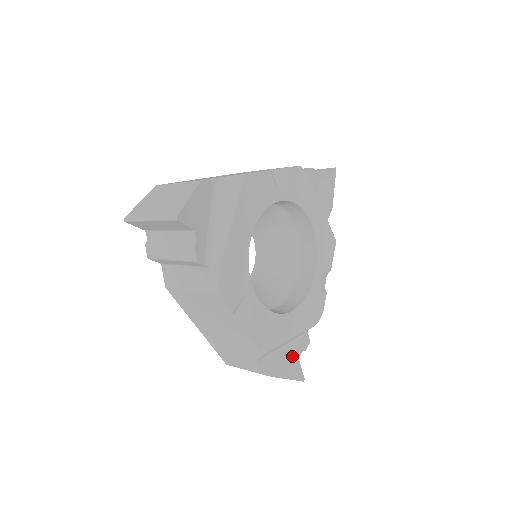
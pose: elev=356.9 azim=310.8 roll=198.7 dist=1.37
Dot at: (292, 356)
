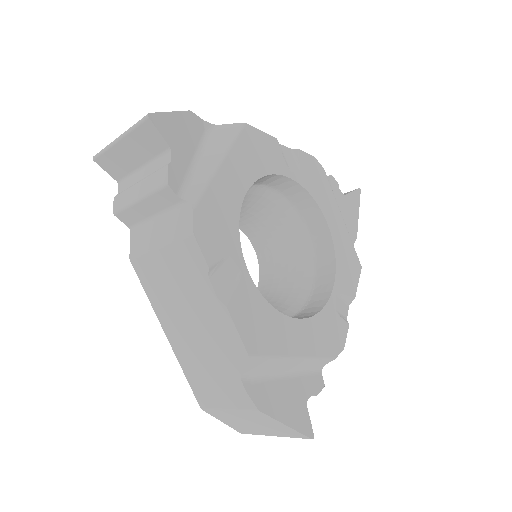
Dot at: (296, 395)
